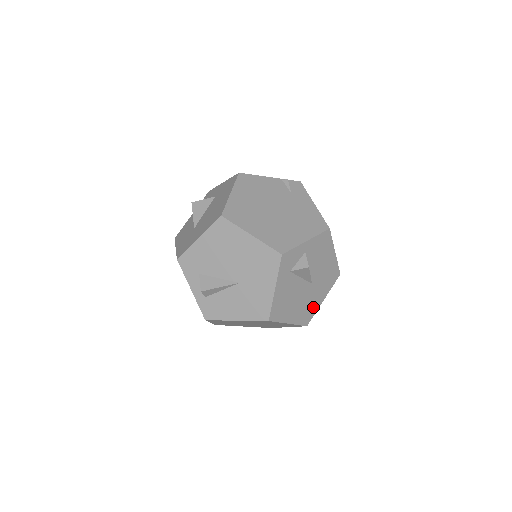
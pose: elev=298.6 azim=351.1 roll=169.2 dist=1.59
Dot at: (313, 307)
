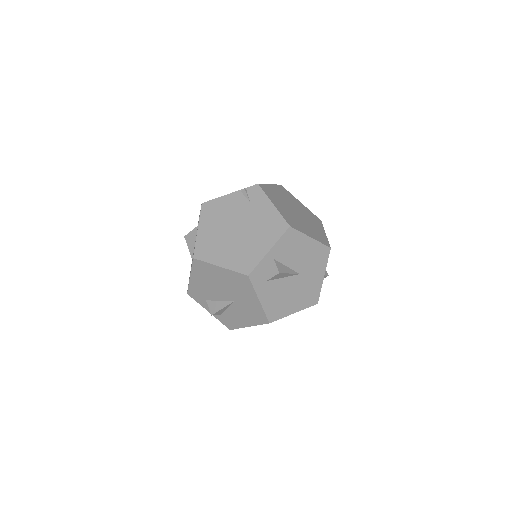
Dot at: (315, 288)
